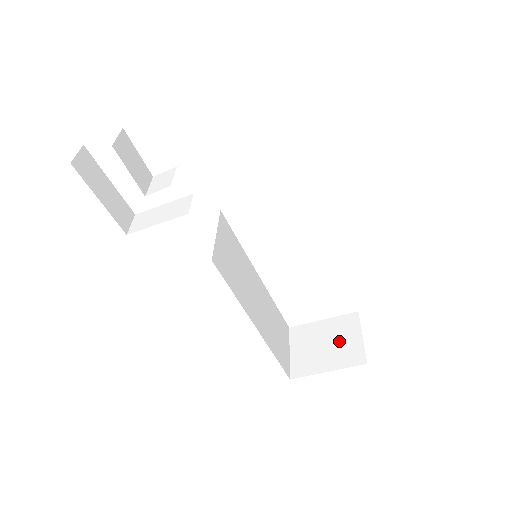
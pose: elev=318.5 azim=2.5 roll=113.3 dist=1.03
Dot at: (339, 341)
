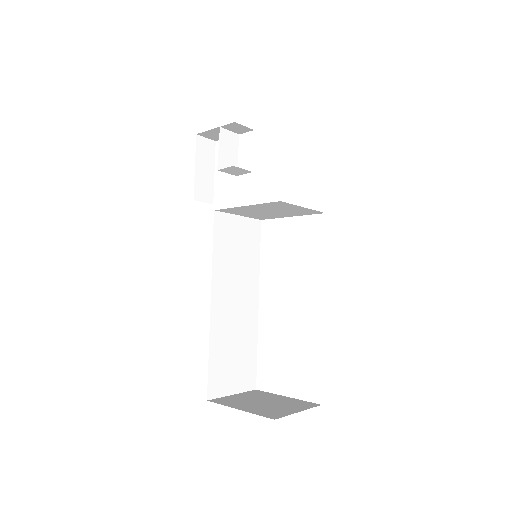
Dot at: (277, 405)
